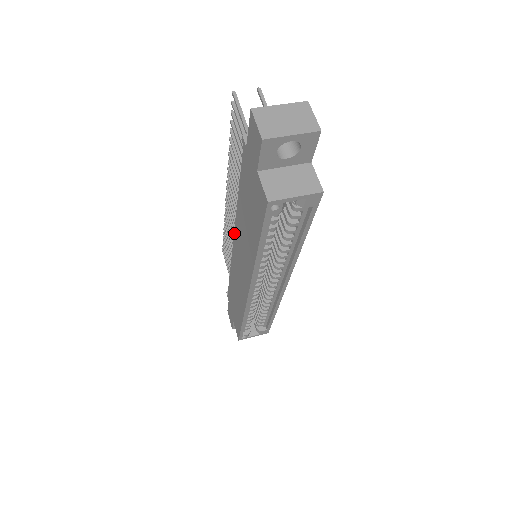
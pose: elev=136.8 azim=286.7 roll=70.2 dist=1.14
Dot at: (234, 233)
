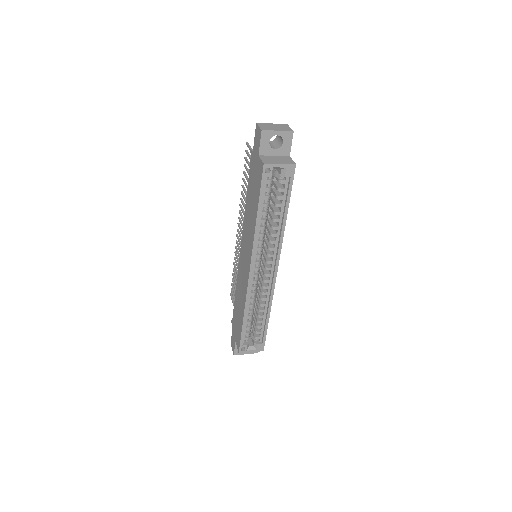
Dot at: (242, 238)
